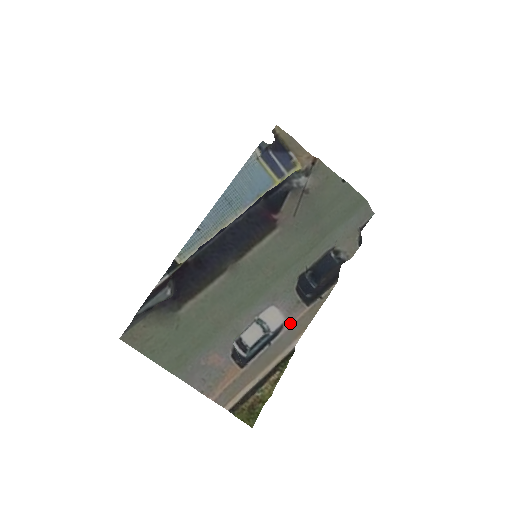
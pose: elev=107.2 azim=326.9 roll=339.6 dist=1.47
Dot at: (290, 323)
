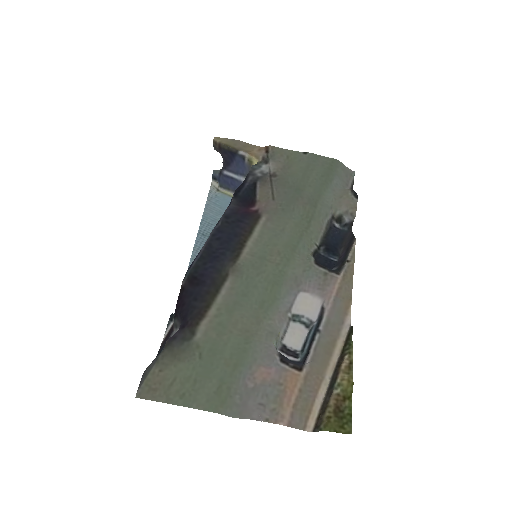
Dot at: (329, 300)
